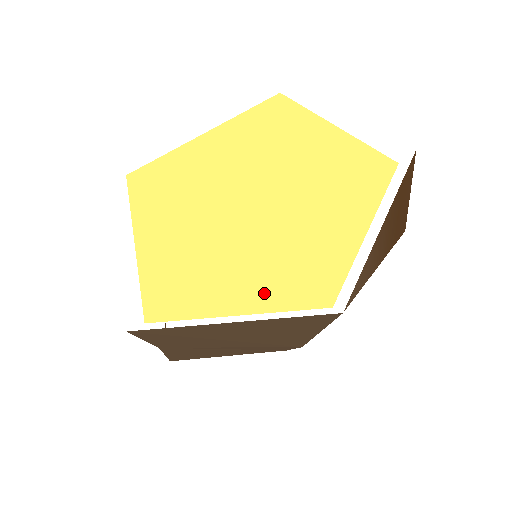
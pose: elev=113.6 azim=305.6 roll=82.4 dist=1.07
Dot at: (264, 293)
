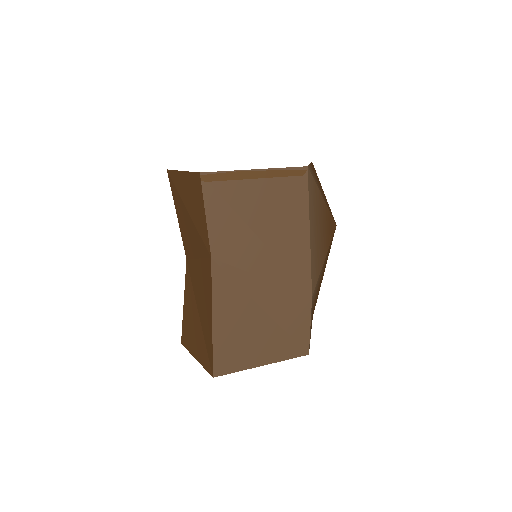
Dot at: occluded
